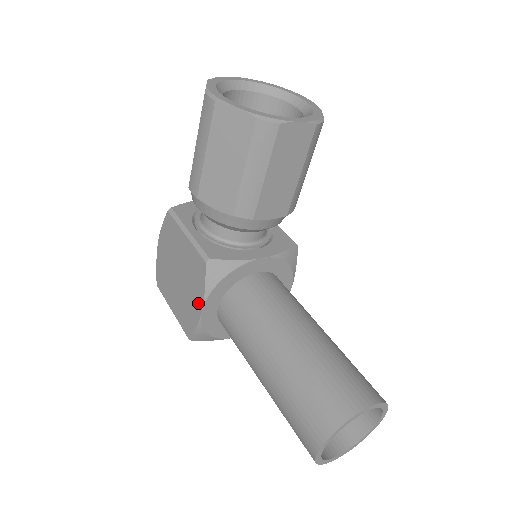
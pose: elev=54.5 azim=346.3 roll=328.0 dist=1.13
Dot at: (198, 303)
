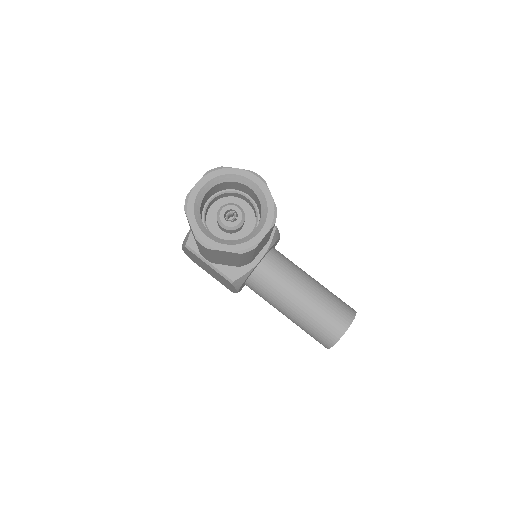
Dot at: (233, 289)
